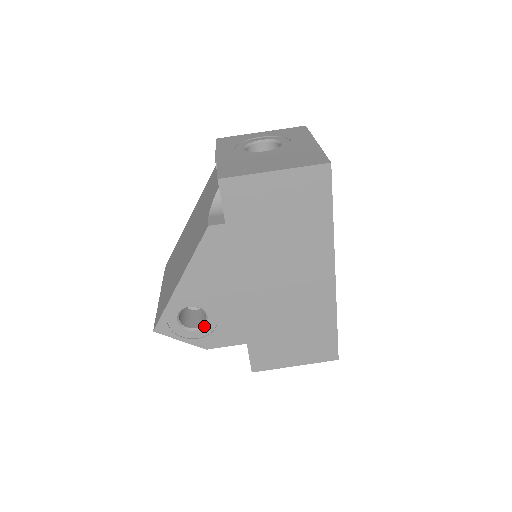
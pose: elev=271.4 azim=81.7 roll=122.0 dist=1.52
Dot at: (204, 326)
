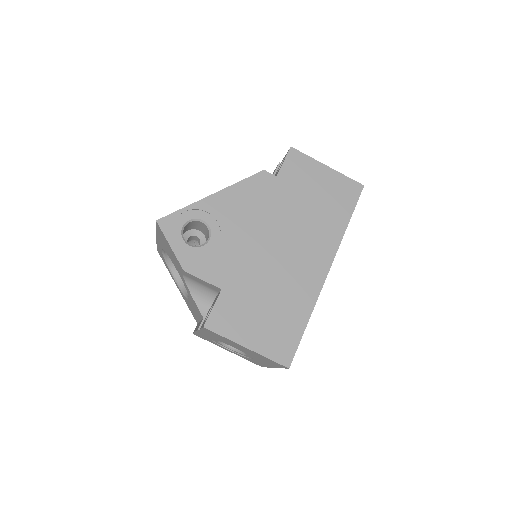
Dot at: (200, 246)
